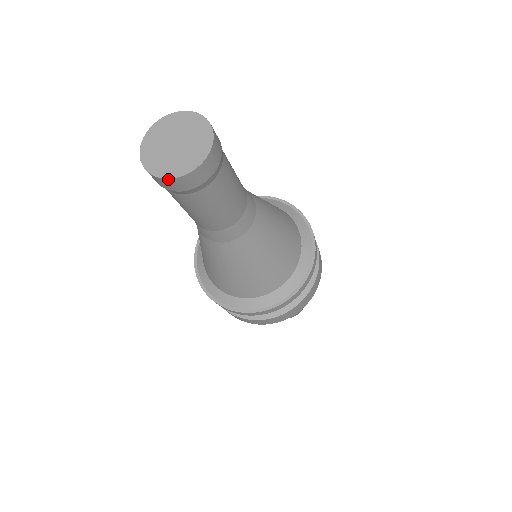
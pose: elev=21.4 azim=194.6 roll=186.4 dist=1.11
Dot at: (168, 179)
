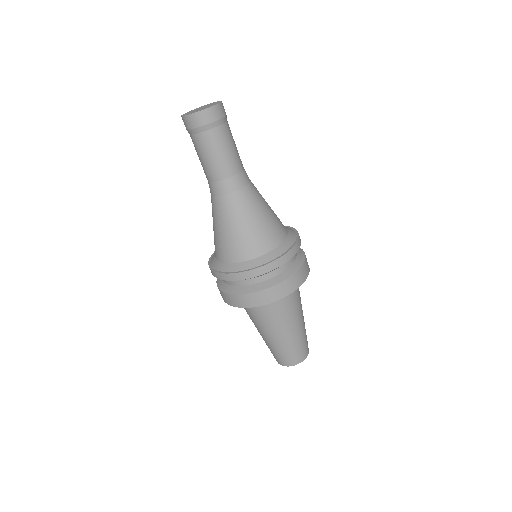
Dot at: (207, 109)
